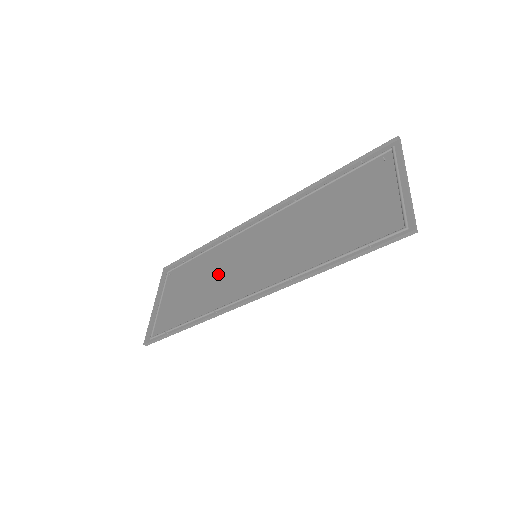
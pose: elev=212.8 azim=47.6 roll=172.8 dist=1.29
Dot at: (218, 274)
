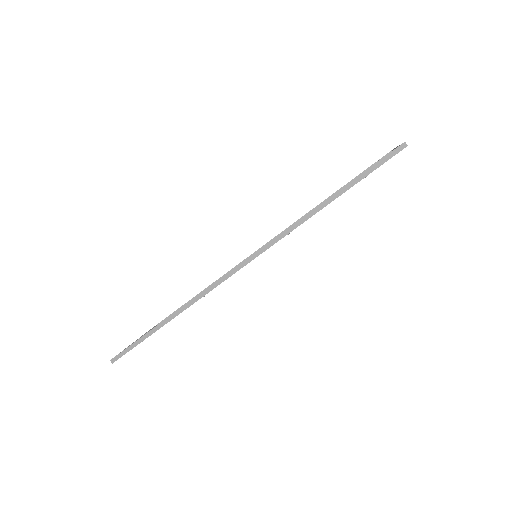
Dot at: occluded
